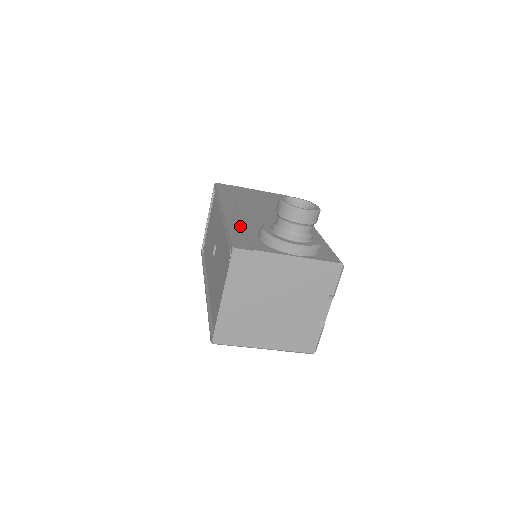
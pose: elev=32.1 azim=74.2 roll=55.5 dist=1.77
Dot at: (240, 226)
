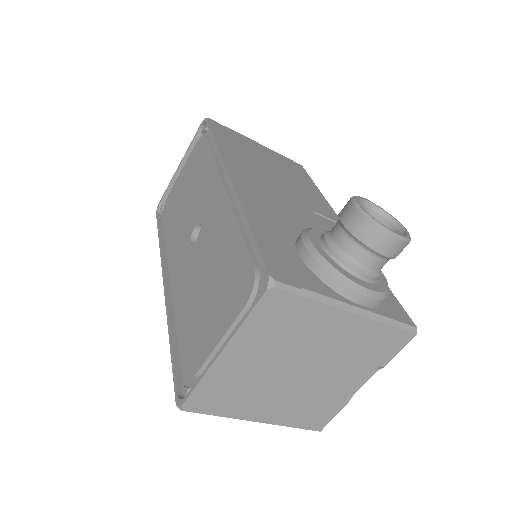
Dot at: (265, 221)
